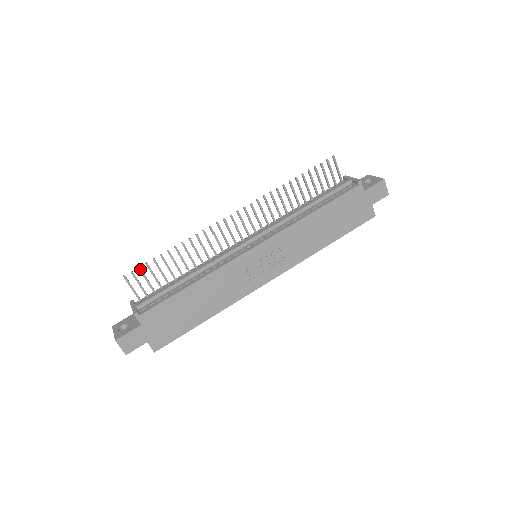
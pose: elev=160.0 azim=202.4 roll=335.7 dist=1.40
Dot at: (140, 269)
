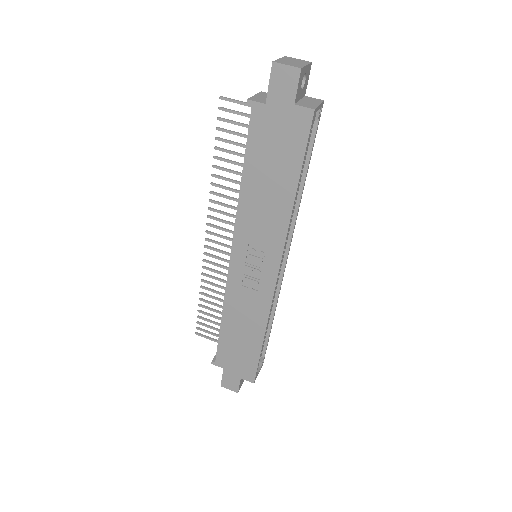
Dot at: (198, 323)
